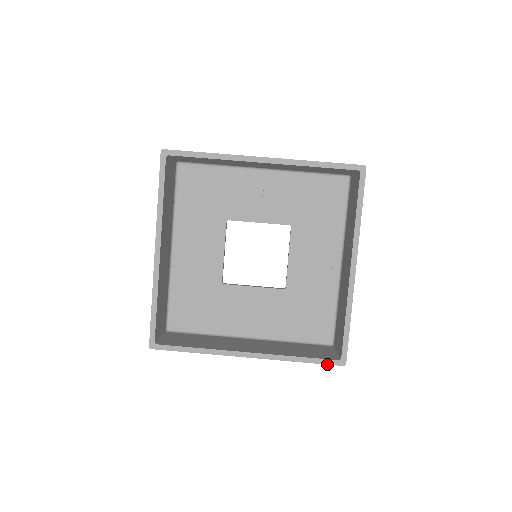
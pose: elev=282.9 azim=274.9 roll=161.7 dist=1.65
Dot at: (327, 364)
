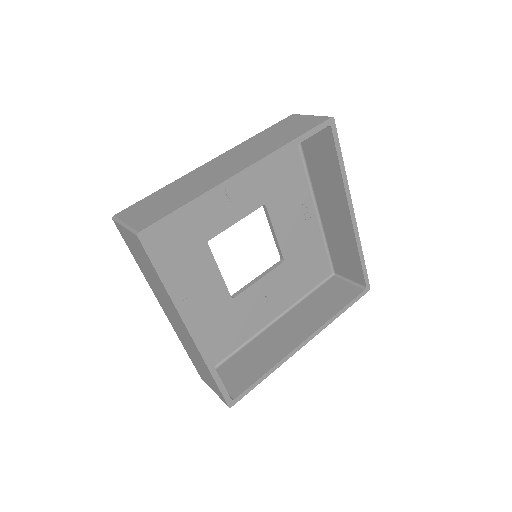
Dot at: occluded
